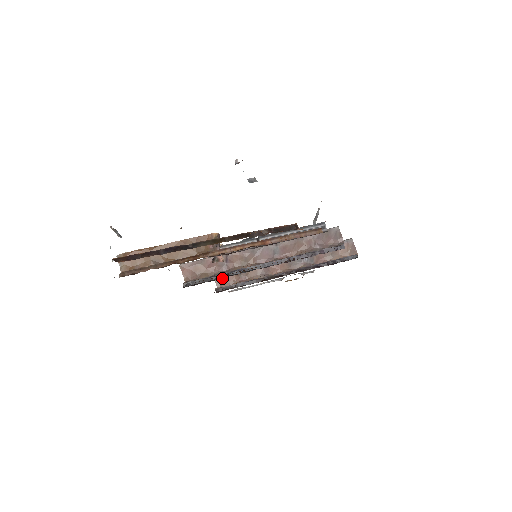
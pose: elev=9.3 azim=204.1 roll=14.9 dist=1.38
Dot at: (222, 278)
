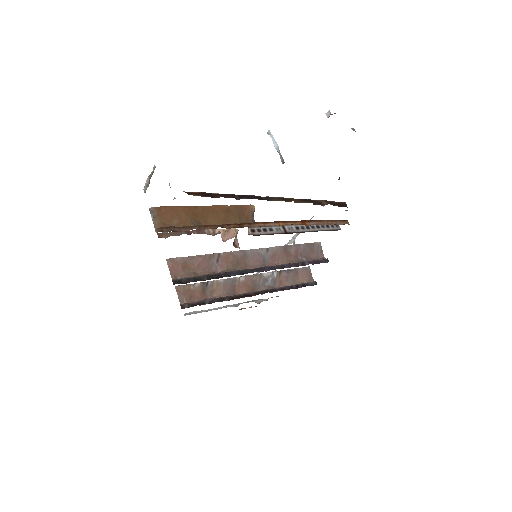
Dot at: (186, 293)
